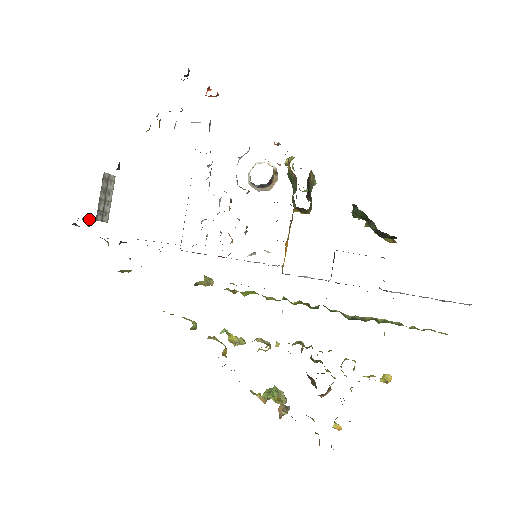
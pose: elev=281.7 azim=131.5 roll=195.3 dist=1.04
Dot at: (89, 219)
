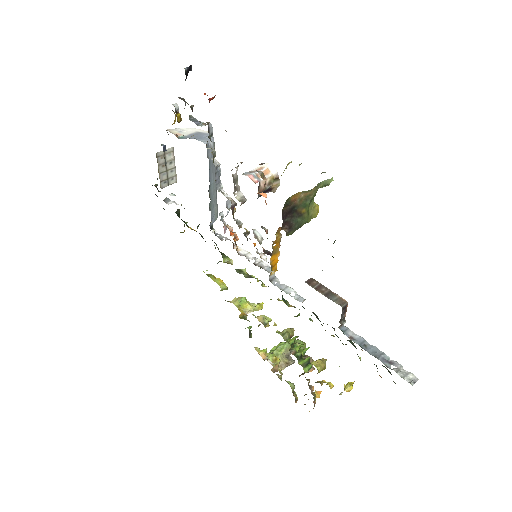
Dot at: occluded
